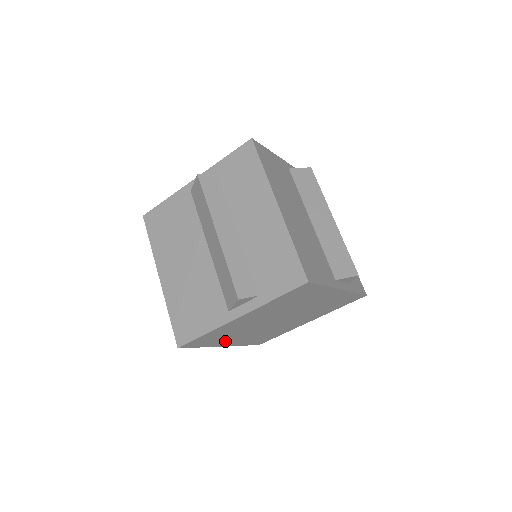
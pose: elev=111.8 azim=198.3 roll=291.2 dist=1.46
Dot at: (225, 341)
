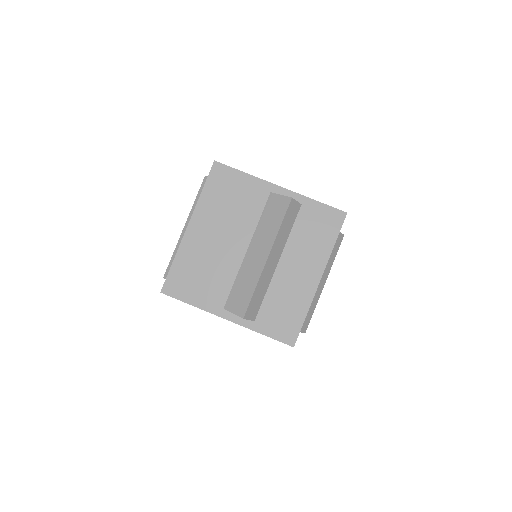
Dot at: occluded
